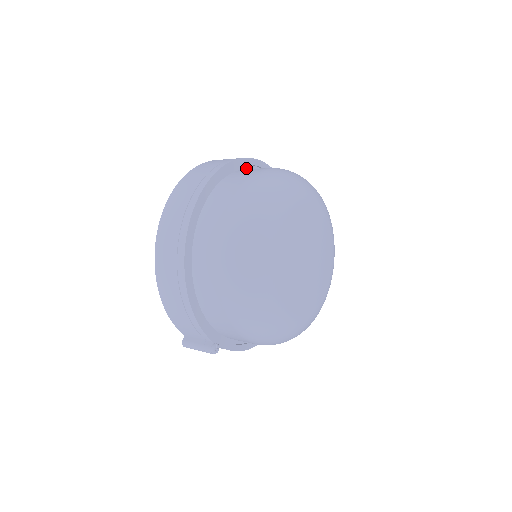
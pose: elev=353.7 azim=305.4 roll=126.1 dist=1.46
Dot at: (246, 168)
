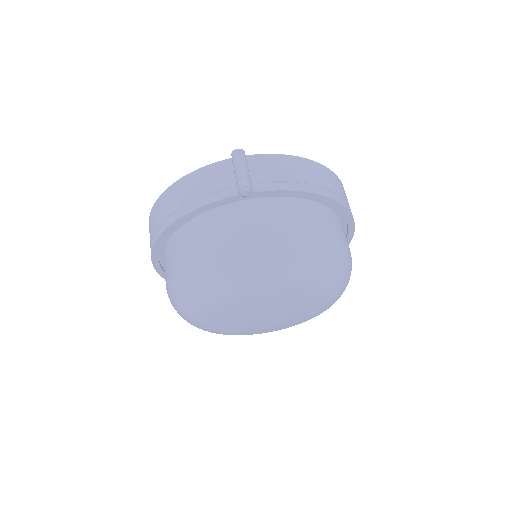
Dot at: (181, 224)
